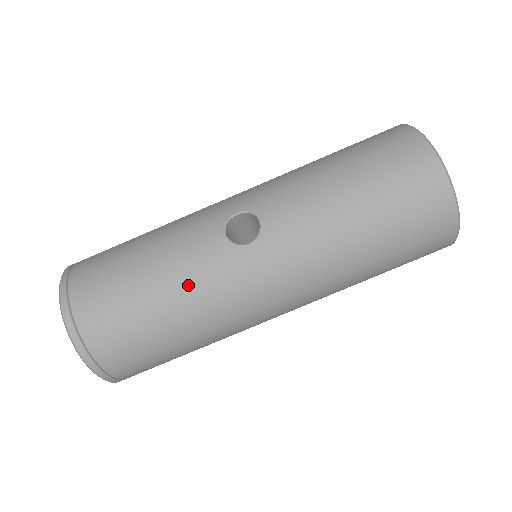
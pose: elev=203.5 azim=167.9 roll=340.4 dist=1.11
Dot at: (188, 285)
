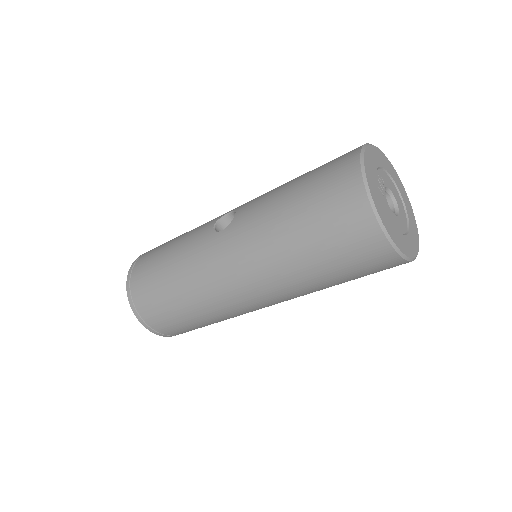
Dot at: (184, 257)
